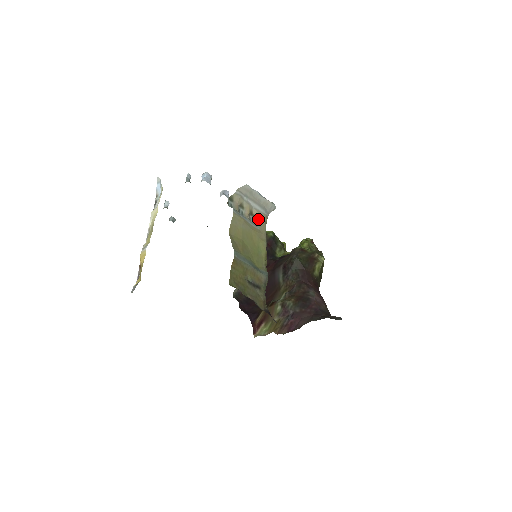
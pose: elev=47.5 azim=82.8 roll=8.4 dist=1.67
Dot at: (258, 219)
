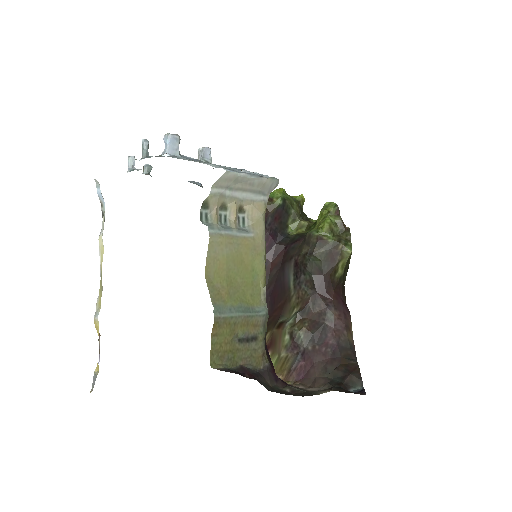
Dot at: (252, 215)
